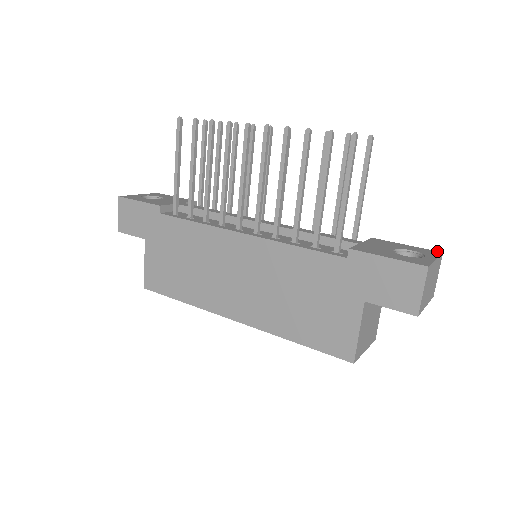
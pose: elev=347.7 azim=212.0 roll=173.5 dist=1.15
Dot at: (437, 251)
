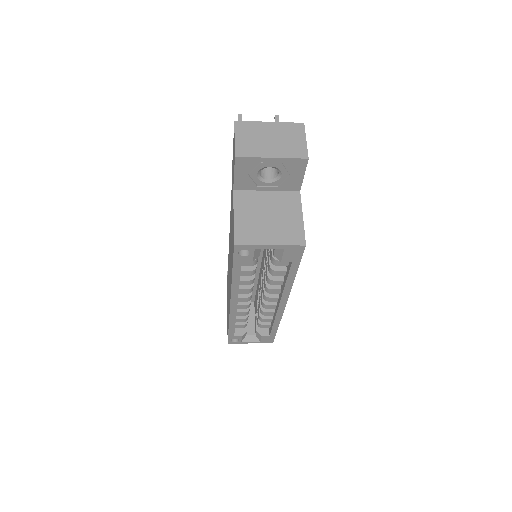
Dot at: (302, 127)
